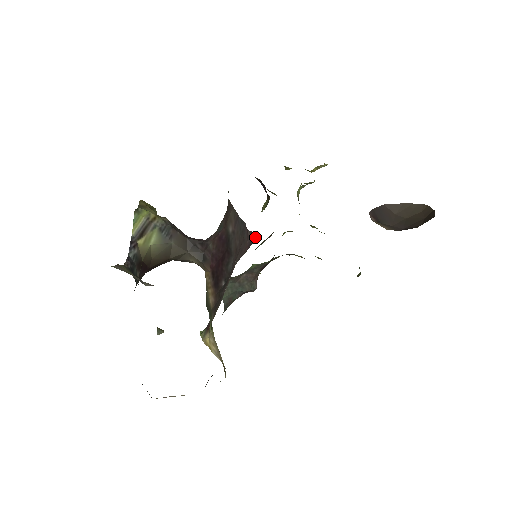
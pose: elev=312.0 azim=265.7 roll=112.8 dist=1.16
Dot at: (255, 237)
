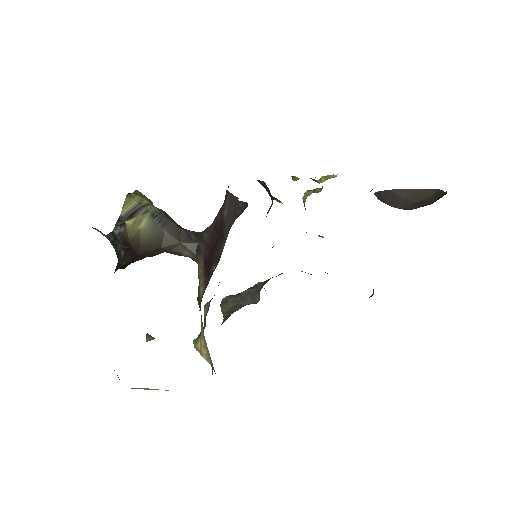
Dot at: (246, 206)
